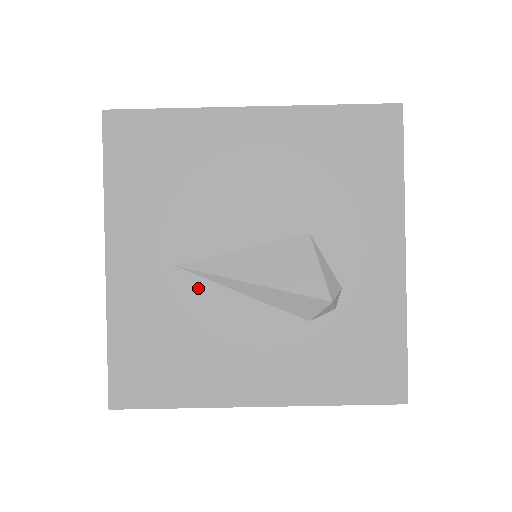
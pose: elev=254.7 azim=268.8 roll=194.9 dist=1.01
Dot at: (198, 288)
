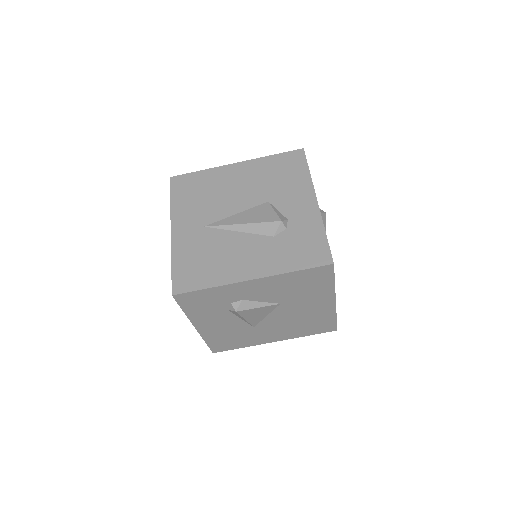
Dot at: (216, 233)
